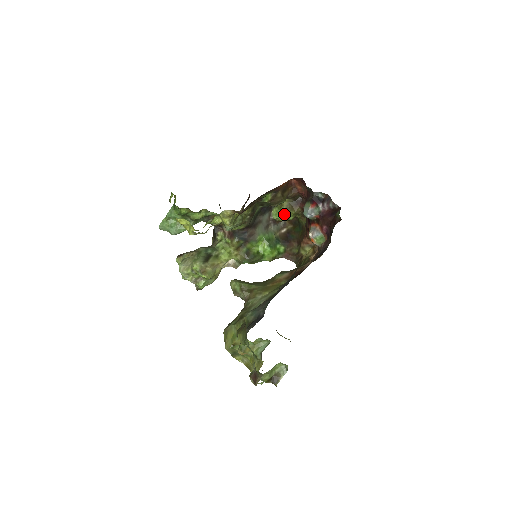
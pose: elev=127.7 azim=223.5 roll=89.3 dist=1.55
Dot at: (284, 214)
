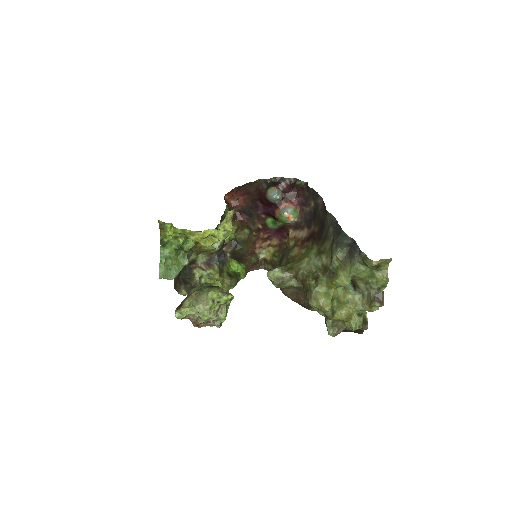
Dot at: occluded
